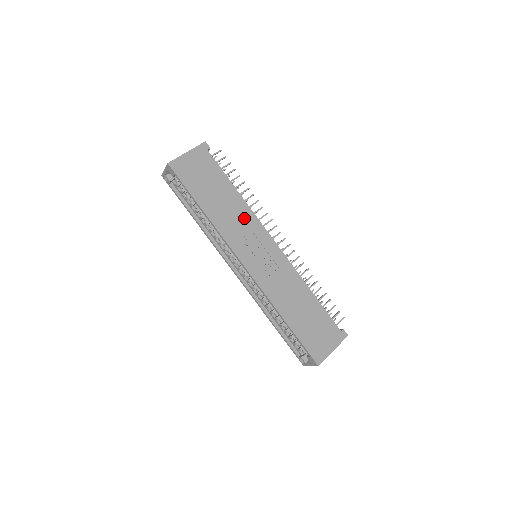
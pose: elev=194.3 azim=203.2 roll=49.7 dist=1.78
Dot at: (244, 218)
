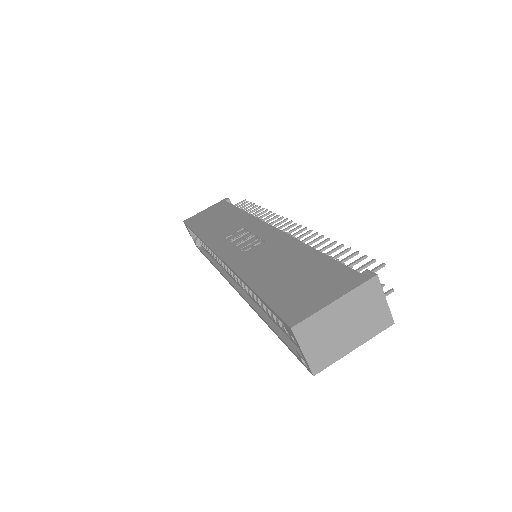
Dot at: (239, 223)
